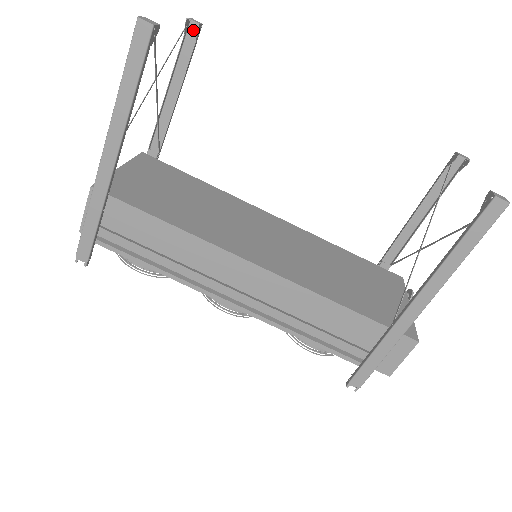
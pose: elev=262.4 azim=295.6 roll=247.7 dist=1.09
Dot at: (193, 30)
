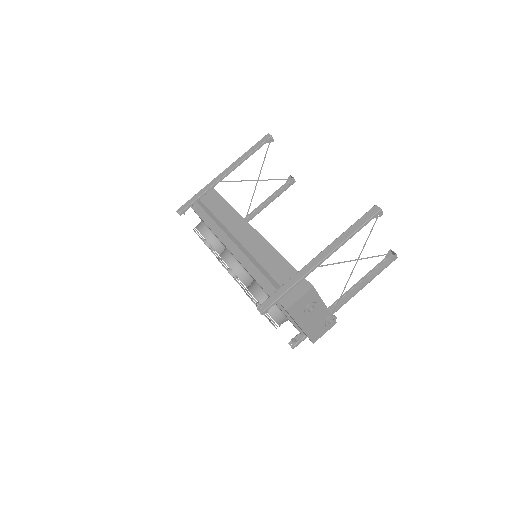
Dot at: (291, 183)
